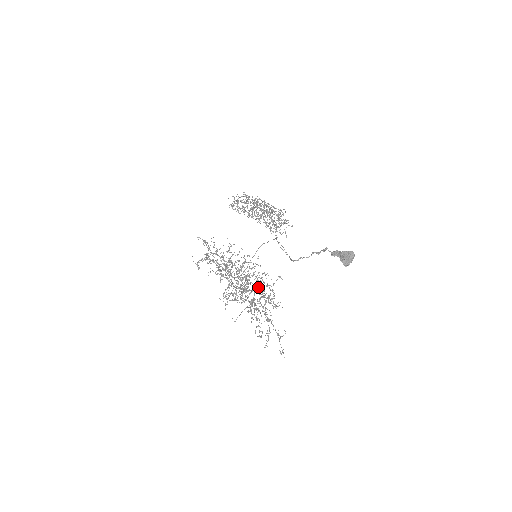
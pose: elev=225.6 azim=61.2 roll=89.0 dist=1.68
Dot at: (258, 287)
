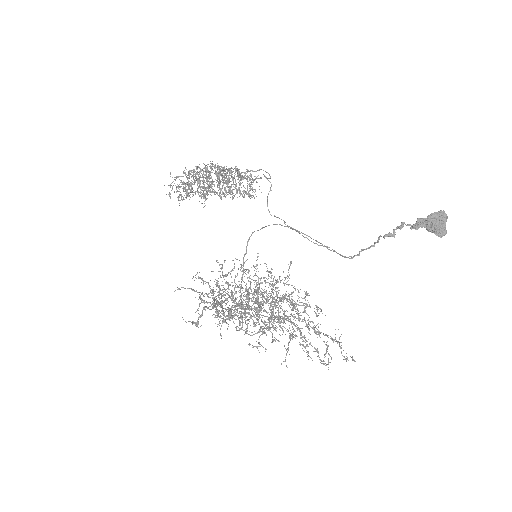
Dot at: occluded
